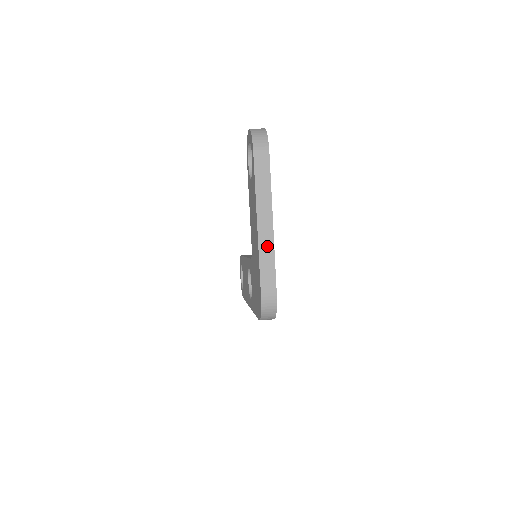
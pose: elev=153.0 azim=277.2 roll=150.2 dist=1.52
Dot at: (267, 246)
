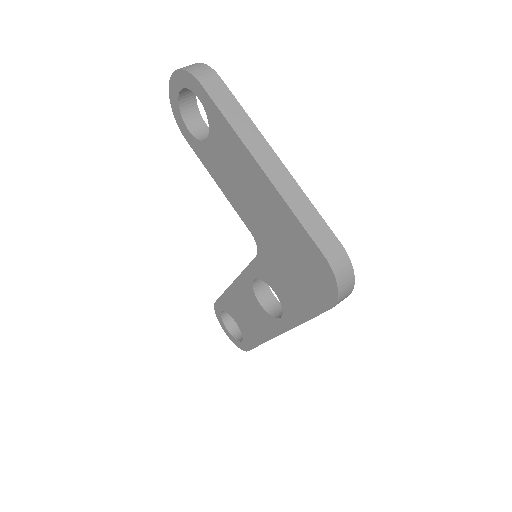
Dot at: (291, 190)
